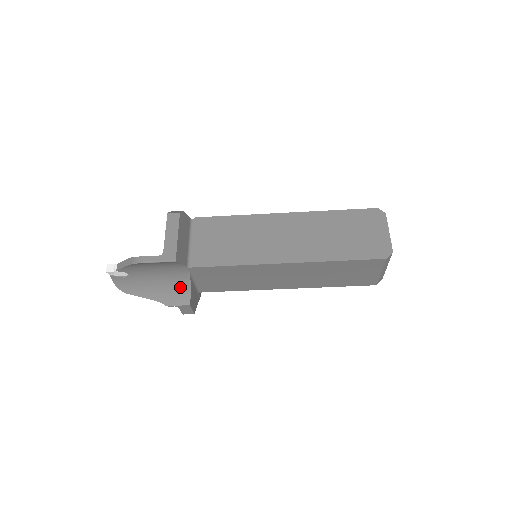
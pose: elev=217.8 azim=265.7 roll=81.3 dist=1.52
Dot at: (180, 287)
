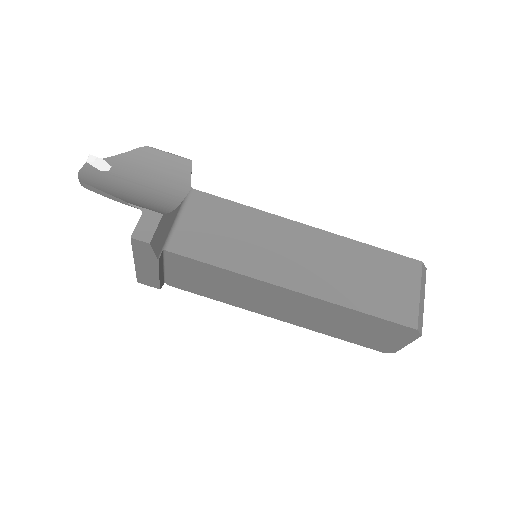
Dot at: (161, 204)
